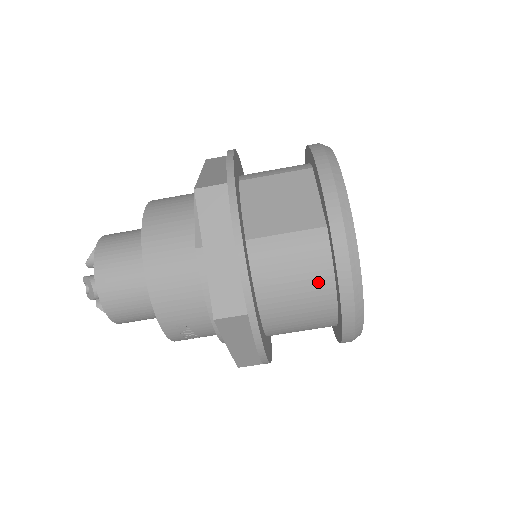
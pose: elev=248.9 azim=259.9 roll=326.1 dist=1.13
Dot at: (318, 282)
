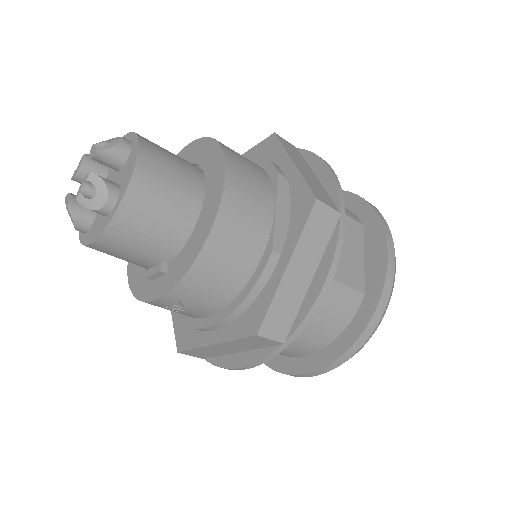
Dot at: (327, 333)
